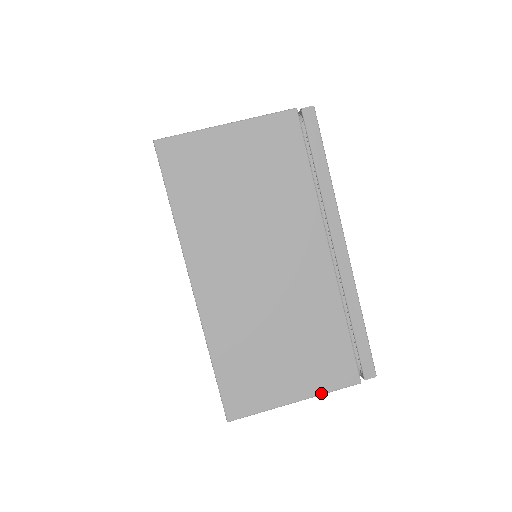
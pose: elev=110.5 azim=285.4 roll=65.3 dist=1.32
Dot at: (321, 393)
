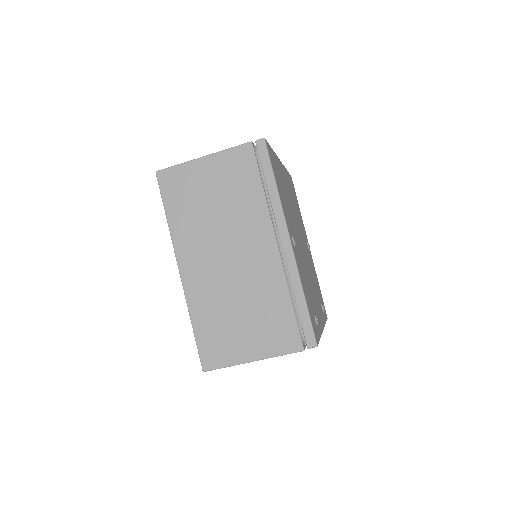
Dot at: occluded
